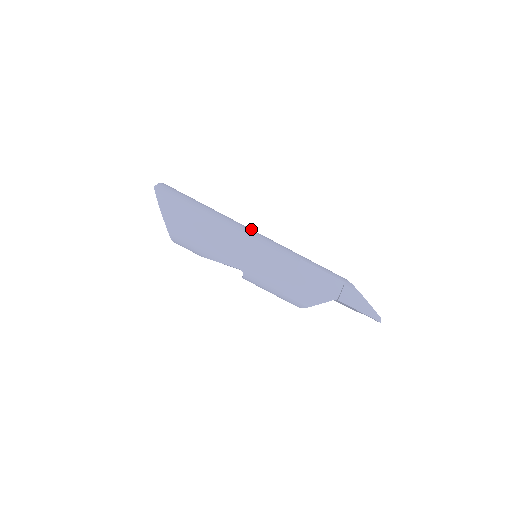
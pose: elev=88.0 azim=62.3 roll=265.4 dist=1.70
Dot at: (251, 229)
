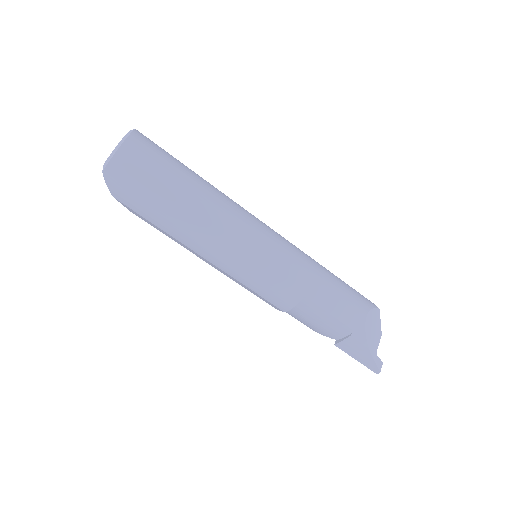
Dot at: (249, 238)
